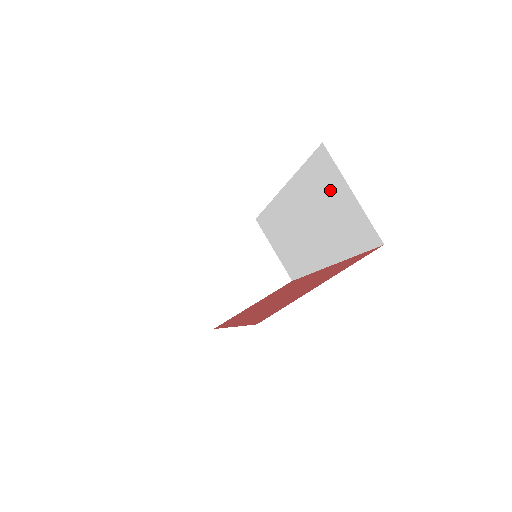
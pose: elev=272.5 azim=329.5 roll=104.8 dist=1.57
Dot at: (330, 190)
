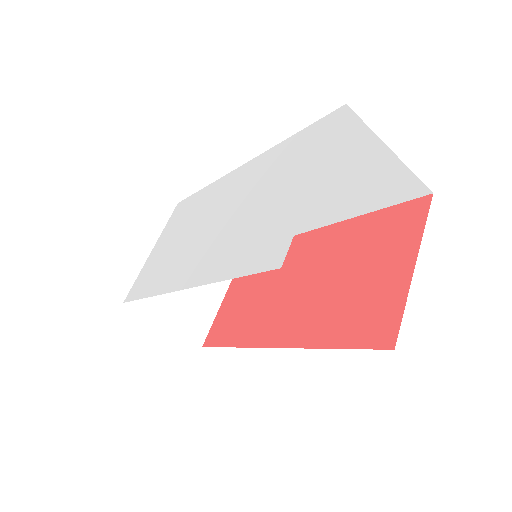
Dot at: (347, 154)
